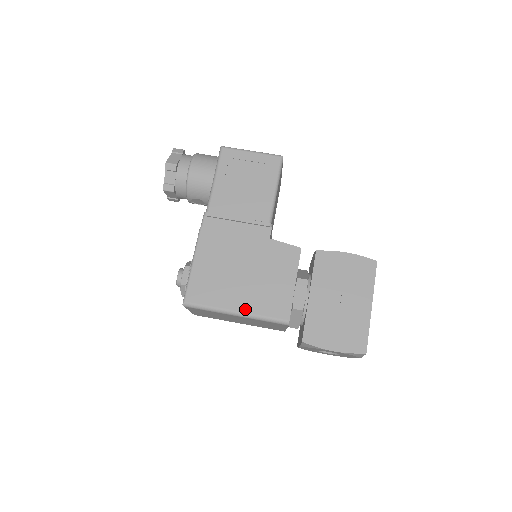
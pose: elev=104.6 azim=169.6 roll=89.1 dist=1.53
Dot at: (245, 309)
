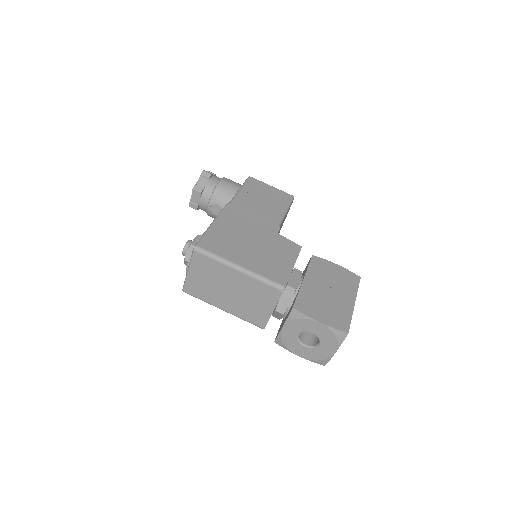
Dot at: (248, 267)
